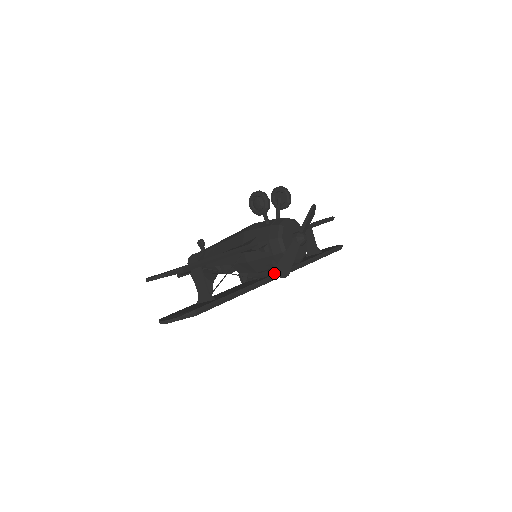
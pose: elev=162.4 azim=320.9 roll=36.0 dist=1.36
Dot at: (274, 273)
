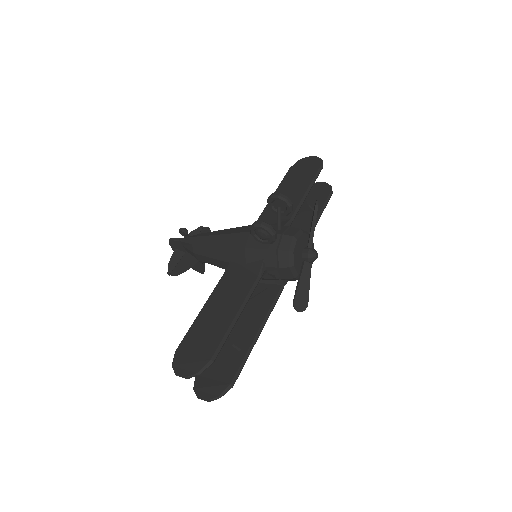
Dot at: occluded
